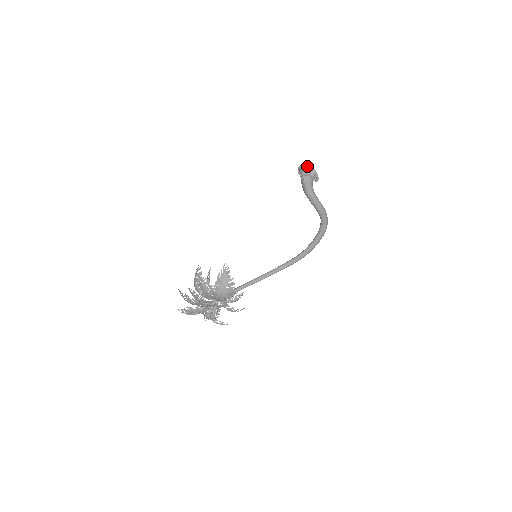
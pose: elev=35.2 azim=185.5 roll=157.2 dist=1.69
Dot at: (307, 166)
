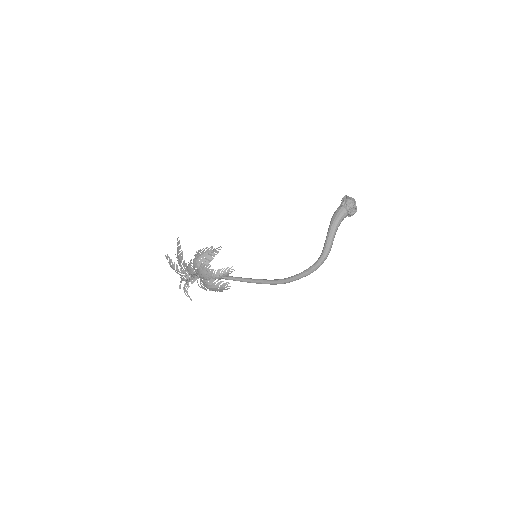
Dot at: (355, 205)
